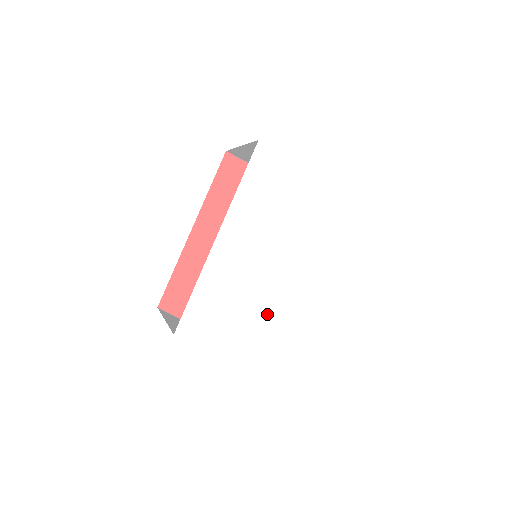
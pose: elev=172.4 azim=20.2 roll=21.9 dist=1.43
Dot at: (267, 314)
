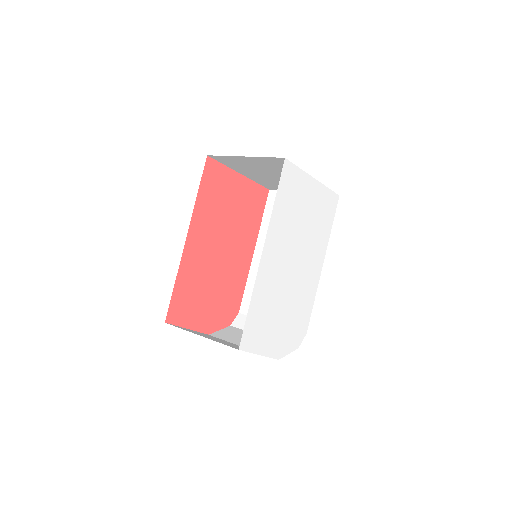
Dot at: (290, 308)
